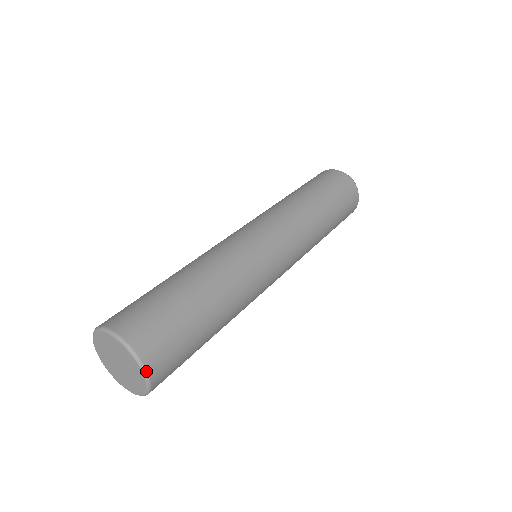
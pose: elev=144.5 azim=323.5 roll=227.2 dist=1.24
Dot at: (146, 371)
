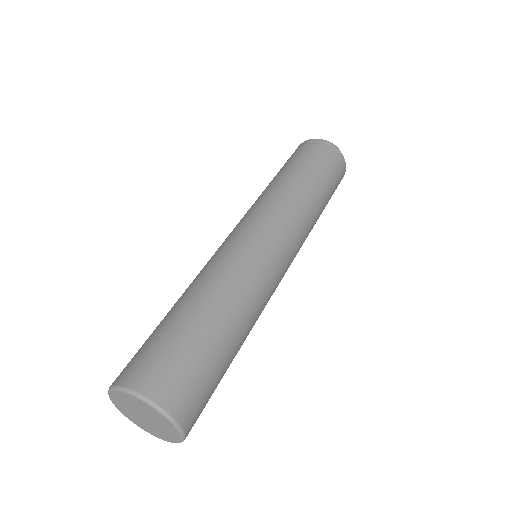
Dot at: (177, 423)
